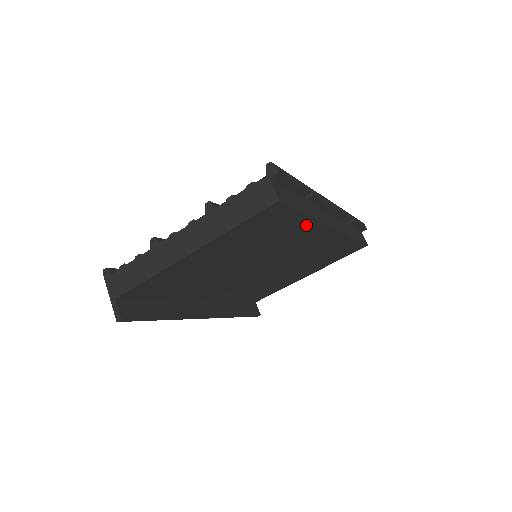
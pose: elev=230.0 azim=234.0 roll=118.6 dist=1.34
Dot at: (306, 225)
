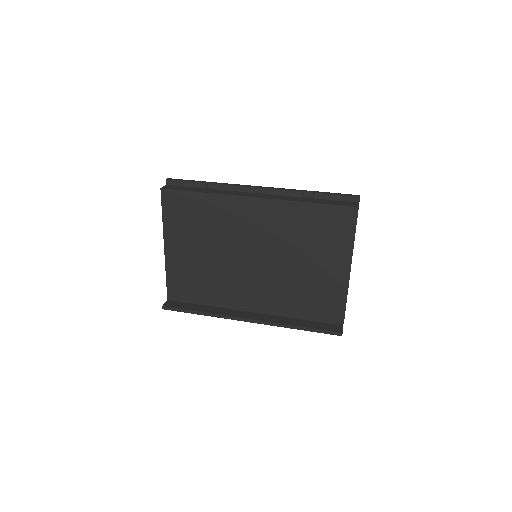
Dot at: (216, 202)
